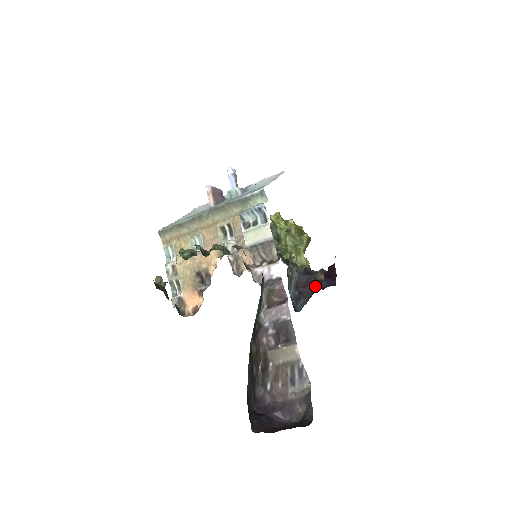
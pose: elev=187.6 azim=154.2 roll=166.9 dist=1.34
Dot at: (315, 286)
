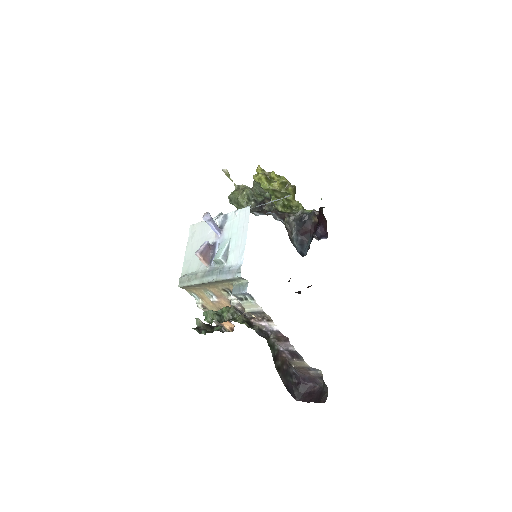
Dot at: (312, 229)
